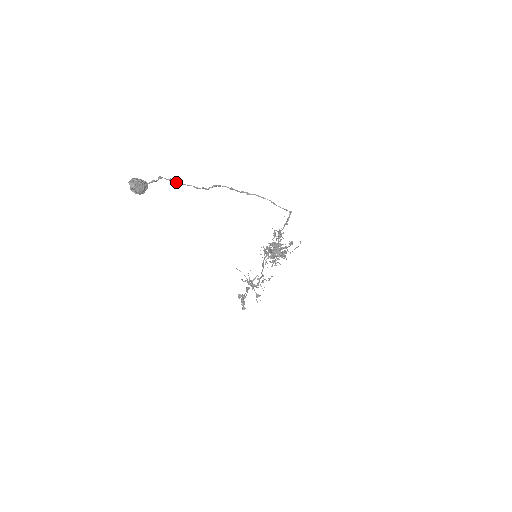
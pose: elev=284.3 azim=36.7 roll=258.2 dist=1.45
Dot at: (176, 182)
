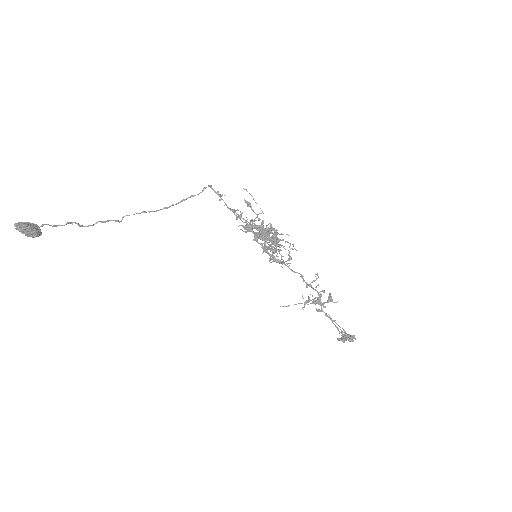
Dot at: occluded
